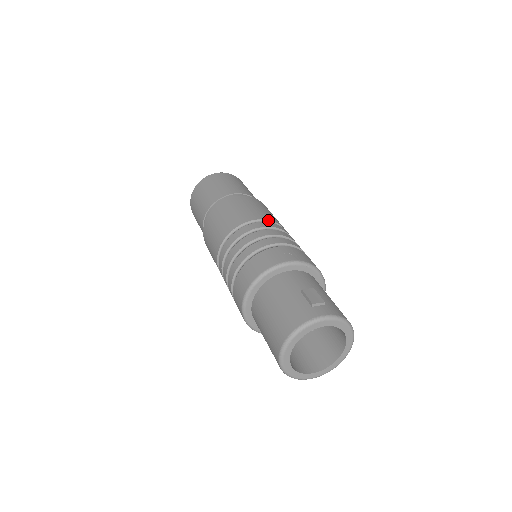
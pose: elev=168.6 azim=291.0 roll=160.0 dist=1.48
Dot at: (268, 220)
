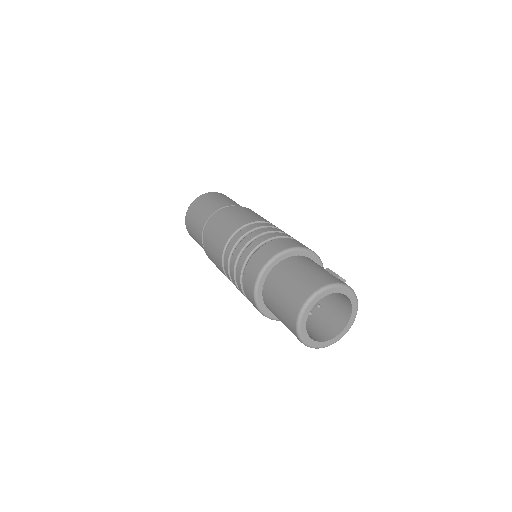
Dot at: occluded
